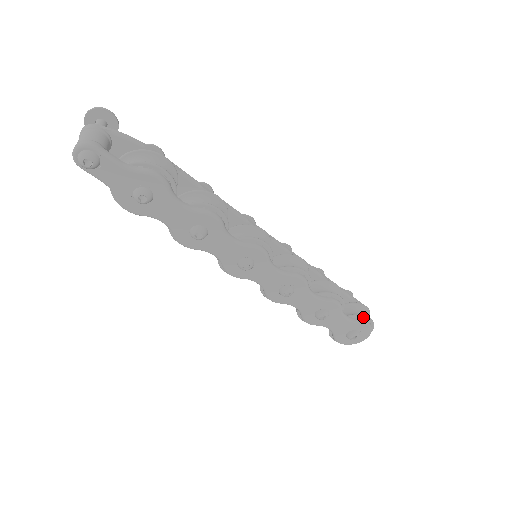
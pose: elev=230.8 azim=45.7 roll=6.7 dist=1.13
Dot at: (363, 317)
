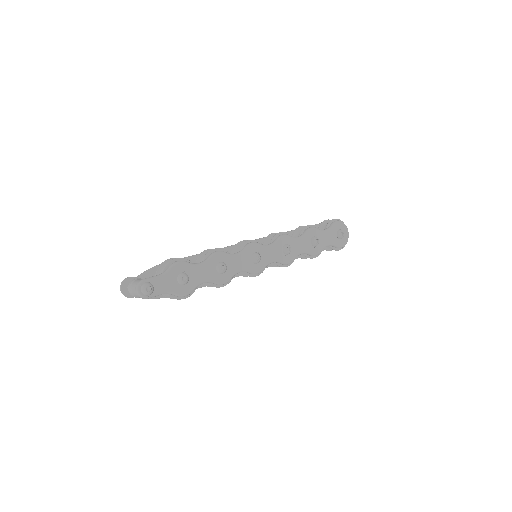
Dot at: (331, 222)
